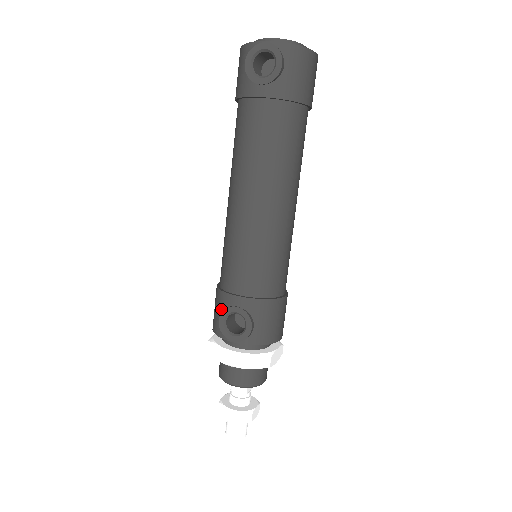
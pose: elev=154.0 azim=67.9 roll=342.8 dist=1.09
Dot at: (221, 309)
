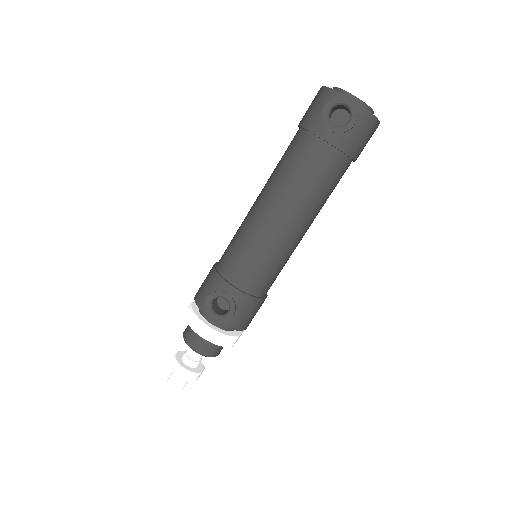
Dot at: (212, 289)
